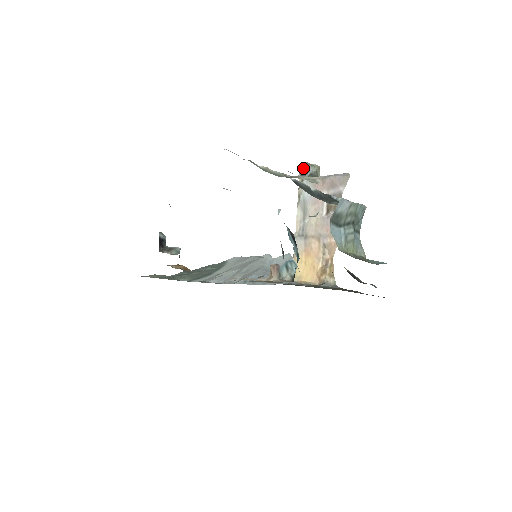
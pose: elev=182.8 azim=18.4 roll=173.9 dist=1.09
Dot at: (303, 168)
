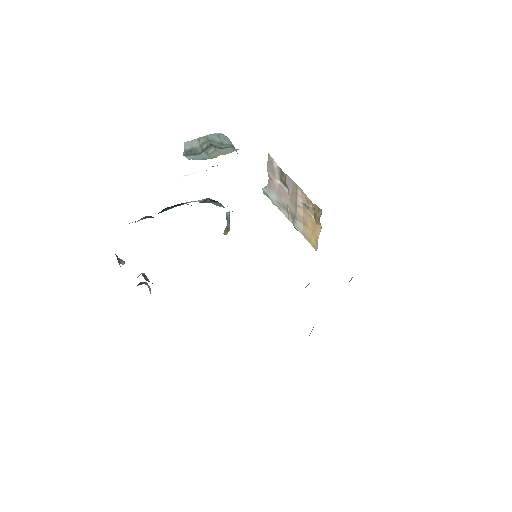
Dot at: (265, 191)
